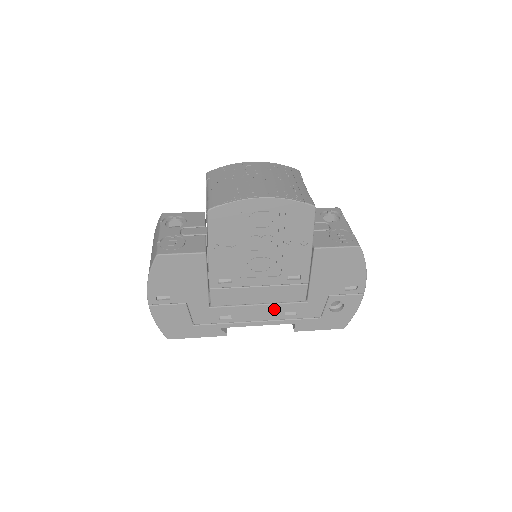
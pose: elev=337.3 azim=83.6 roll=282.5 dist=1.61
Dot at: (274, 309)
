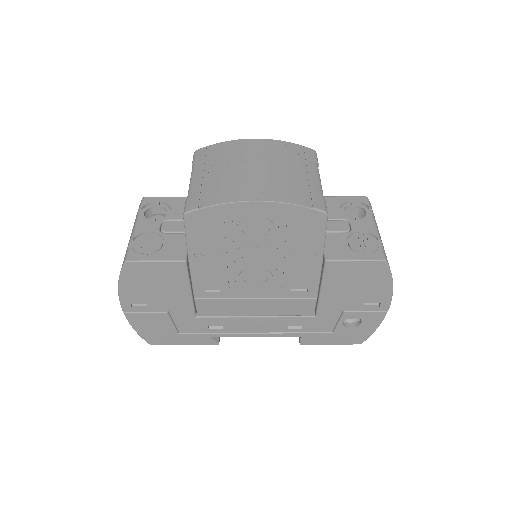
Dot at: (275, 322)
